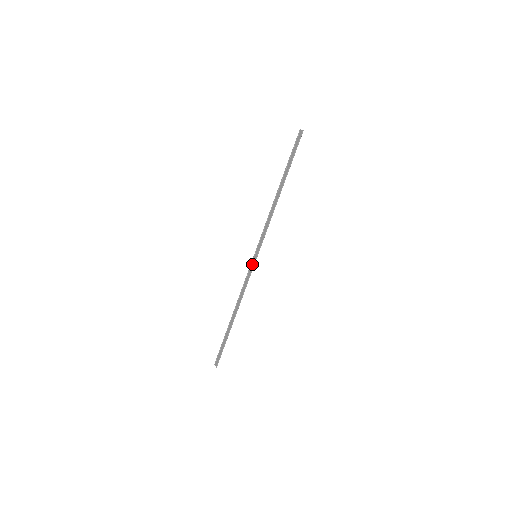
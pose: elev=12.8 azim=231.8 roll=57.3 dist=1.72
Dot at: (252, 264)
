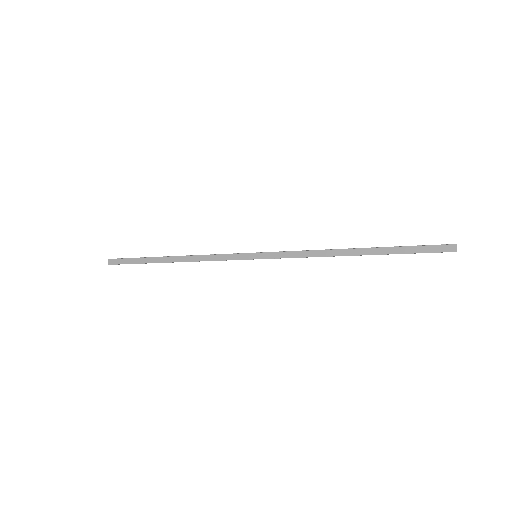
Dot at: (244, 255)
